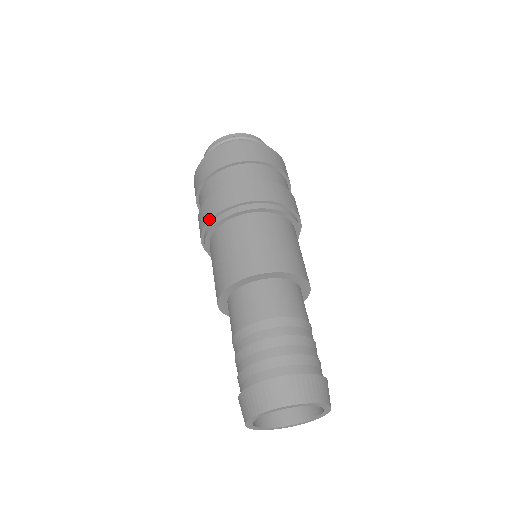
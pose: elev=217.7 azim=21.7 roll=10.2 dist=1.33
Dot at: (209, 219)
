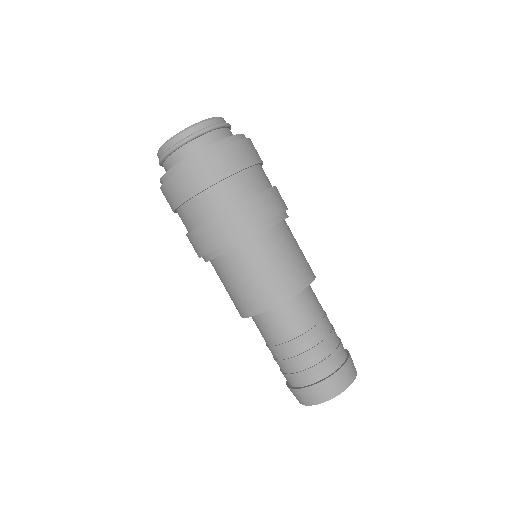
Dot at: occluded
